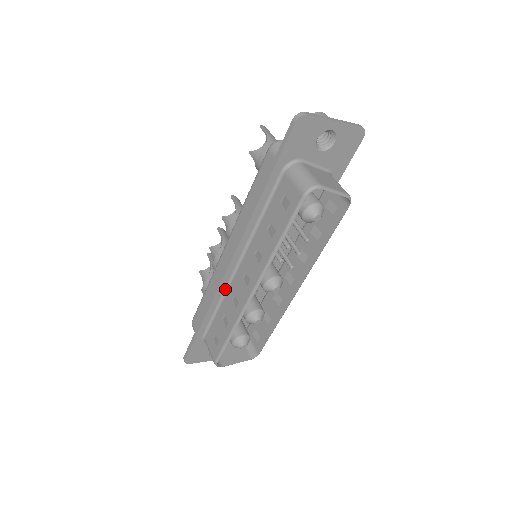
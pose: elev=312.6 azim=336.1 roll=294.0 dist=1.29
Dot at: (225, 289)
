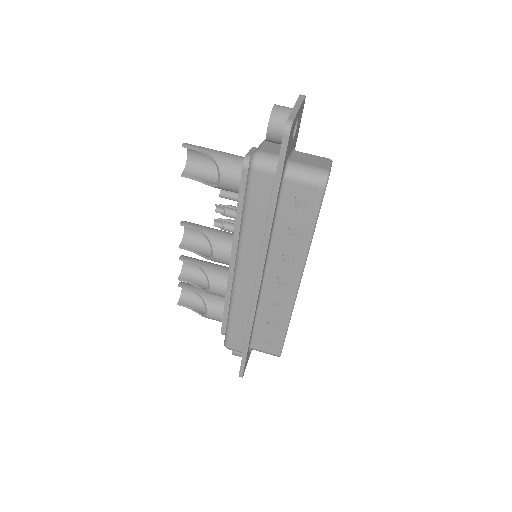
Dot at: (258, 301)
